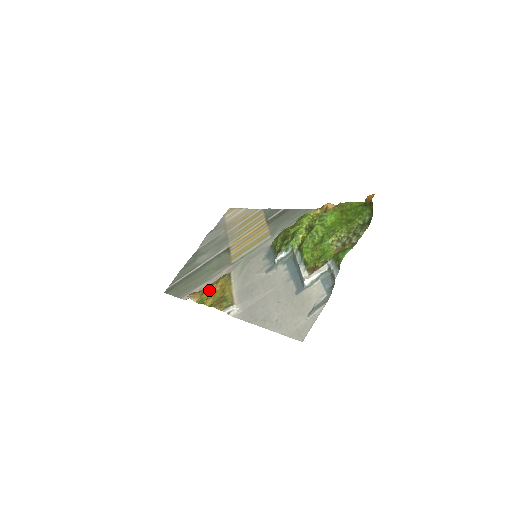
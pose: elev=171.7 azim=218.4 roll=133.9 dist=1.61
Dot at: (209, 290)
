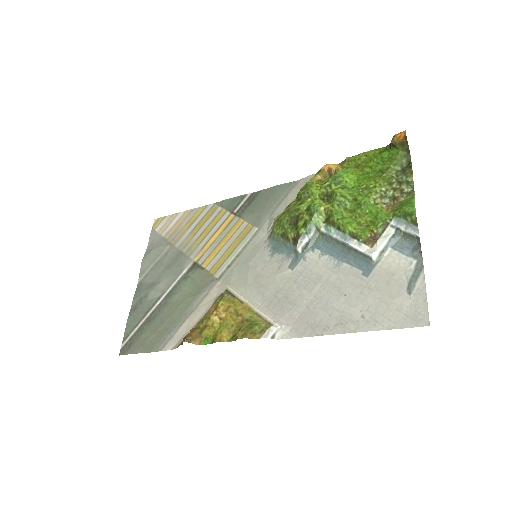
Dot at: (210, 322)
